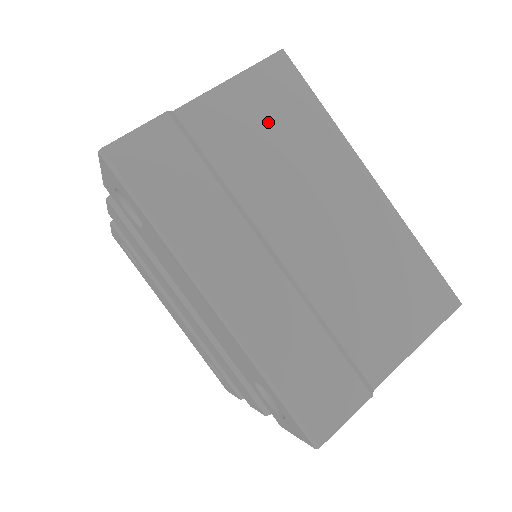
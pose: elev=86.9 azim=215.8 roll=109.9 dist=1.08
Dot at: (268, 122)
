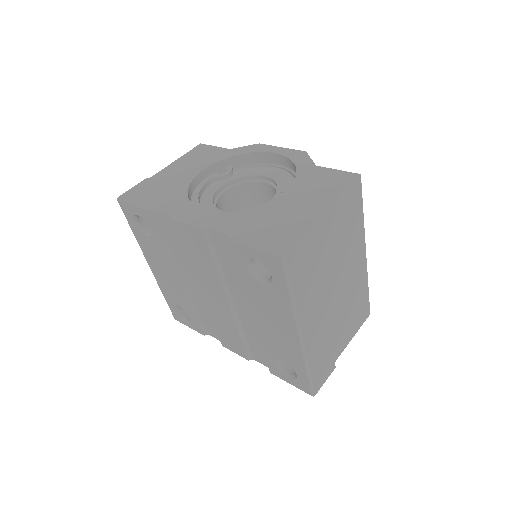
Dot at: (343, 225)
